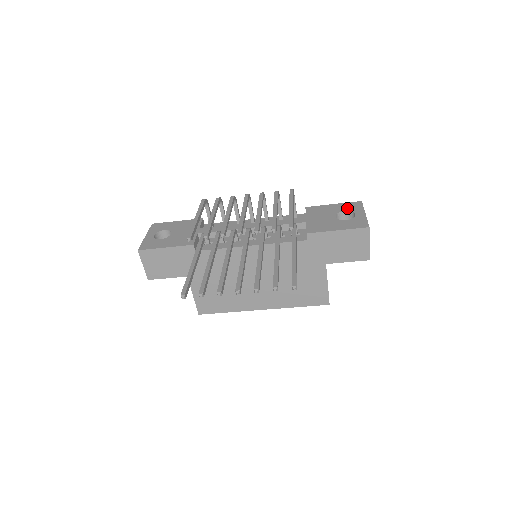
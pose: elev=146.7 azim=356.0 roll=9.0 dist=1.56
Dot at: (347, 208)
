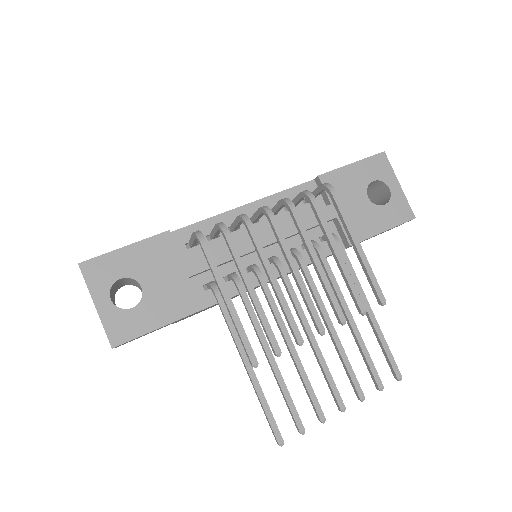
Dot at: (374, 173)
